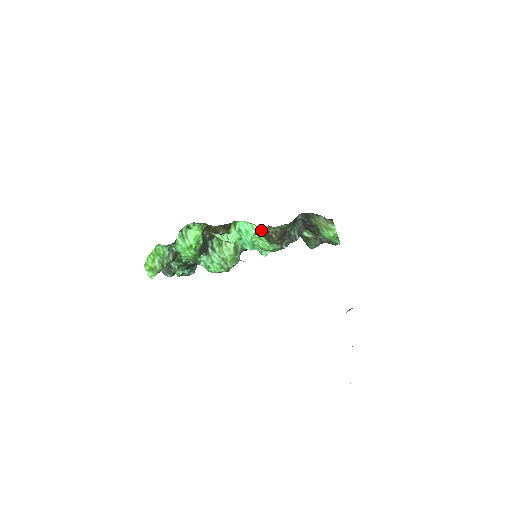
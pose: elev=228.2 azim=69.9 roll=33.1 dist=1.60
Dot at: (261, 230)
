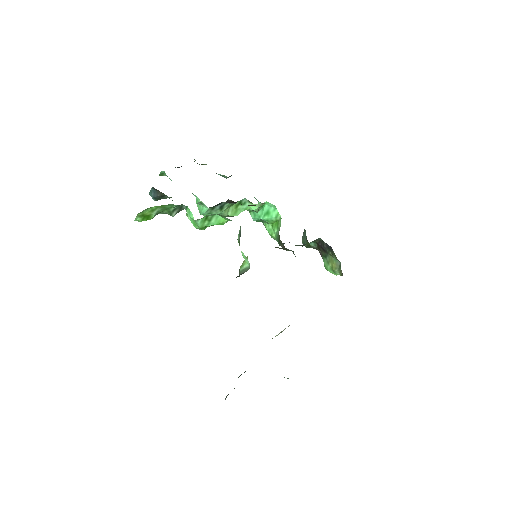
Dot at: (283, 248)
